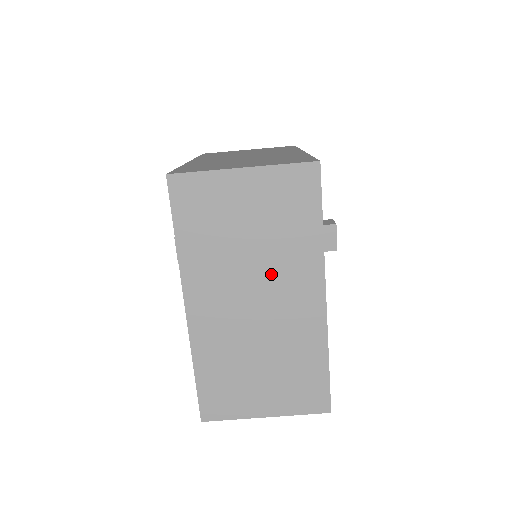
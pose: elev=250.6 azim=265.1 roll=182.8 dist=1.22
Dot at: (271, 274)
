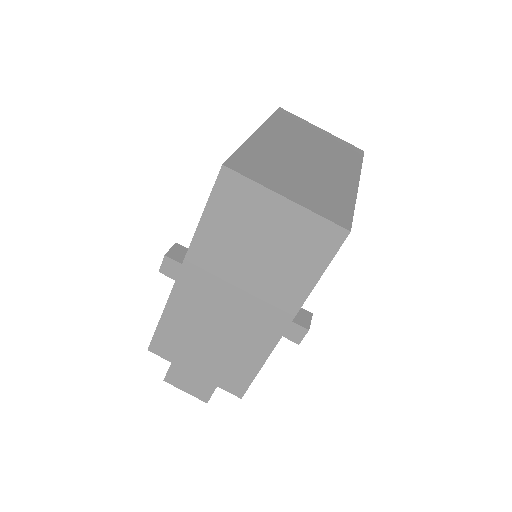
Dot at: (324, 156)
